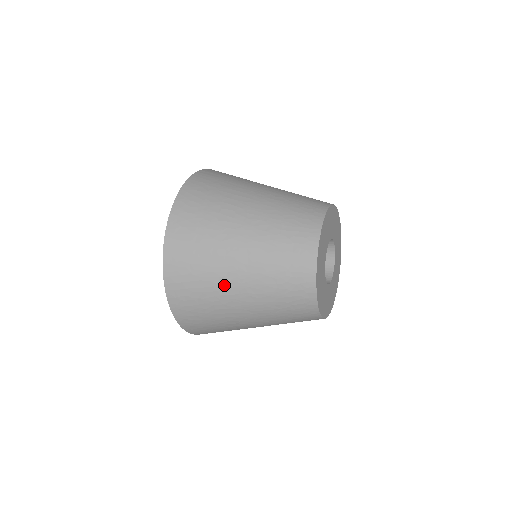
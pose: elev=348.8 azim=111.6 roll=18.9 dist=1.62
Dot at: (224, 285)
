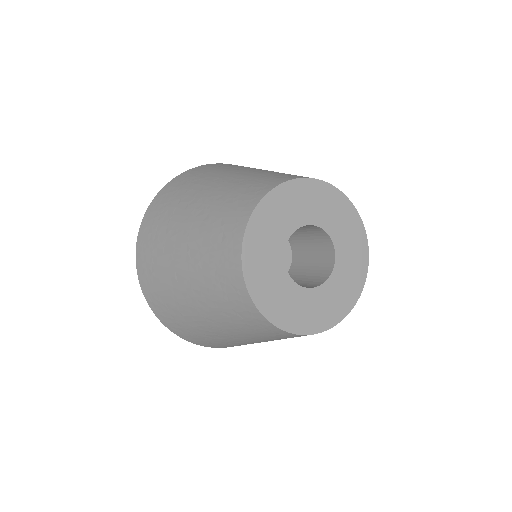
Dot at: (176, 287)
